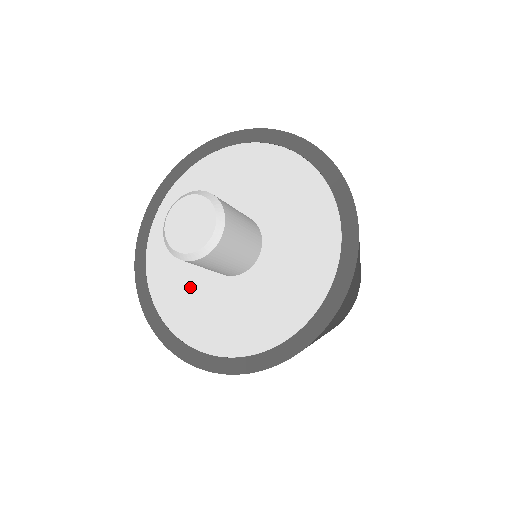
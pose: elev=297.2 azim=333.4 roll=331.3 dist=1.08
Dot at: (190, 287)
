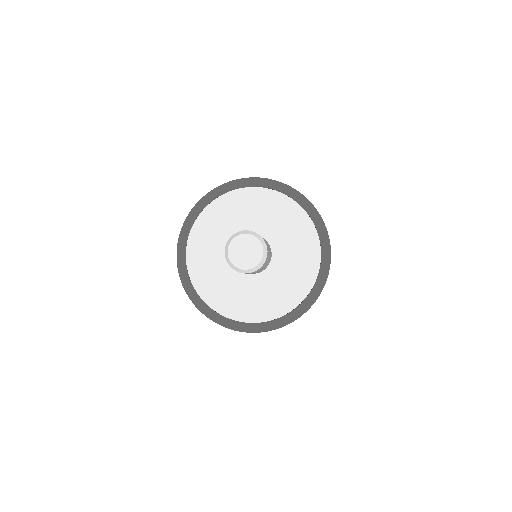
Dot at: (239, 291)
